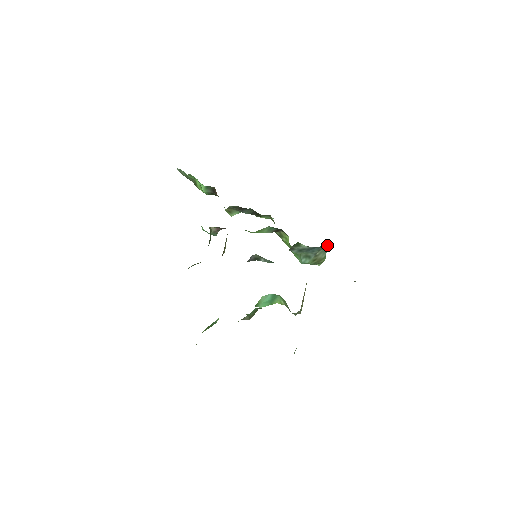
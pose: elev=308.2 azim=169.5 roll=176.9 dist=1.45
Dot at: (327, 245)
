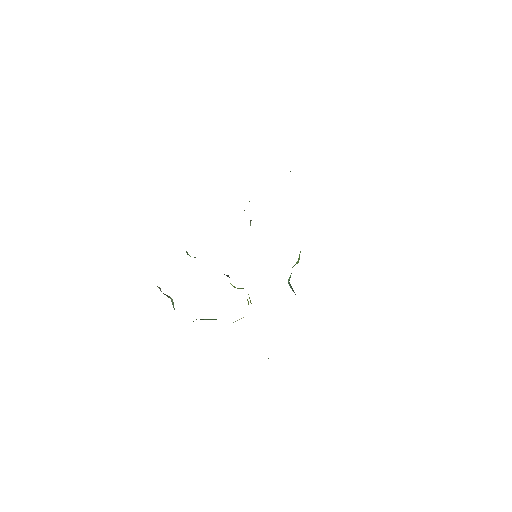
Dot at: occluded
